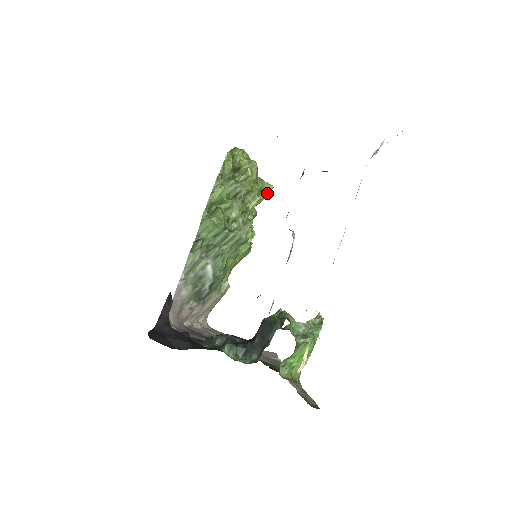
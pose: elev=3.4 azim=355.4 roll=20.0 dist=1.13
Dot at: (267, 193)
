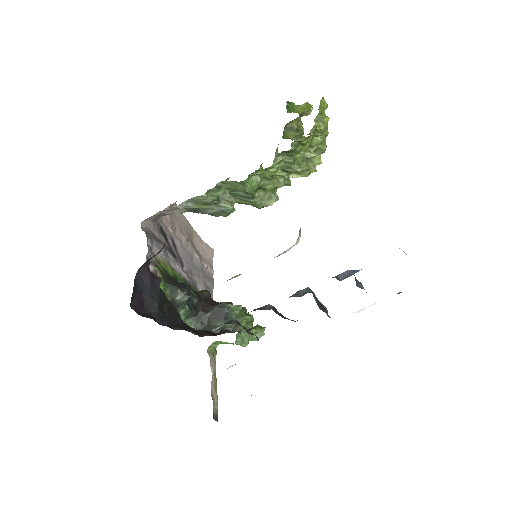
Dot at: (311, 172)
